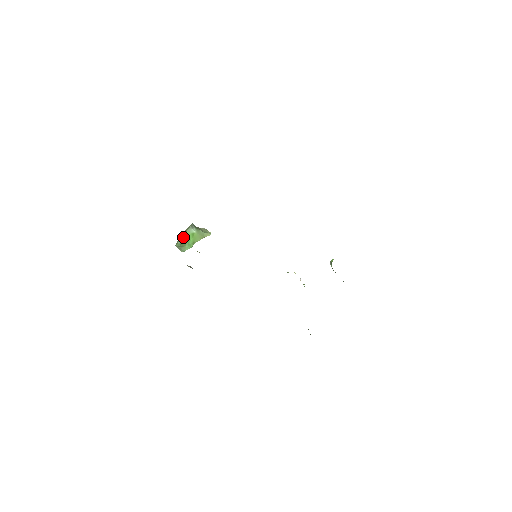
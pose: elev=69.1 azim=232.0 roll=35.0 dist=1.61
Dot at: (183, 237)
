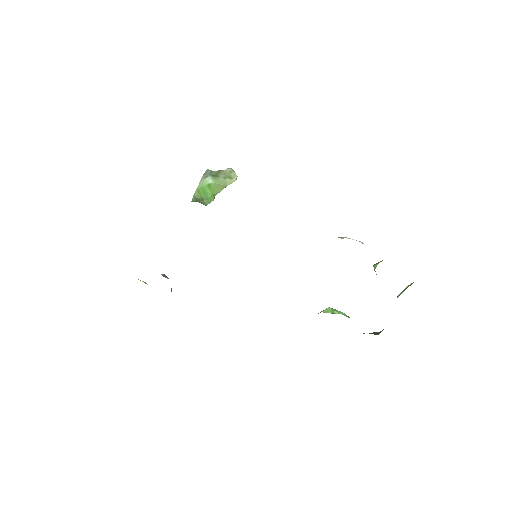
Dot at: (195, 192)
